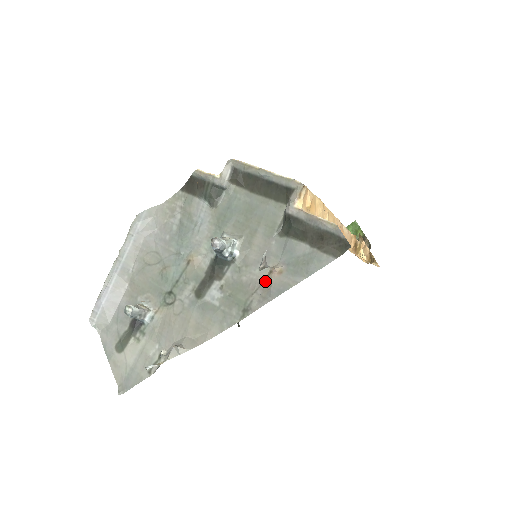
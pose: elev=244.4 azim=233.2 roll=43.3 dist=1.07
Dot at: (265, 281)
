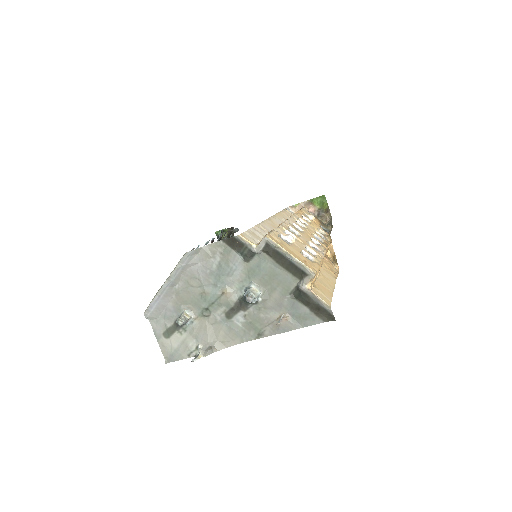
Dot at: (276, 321)
